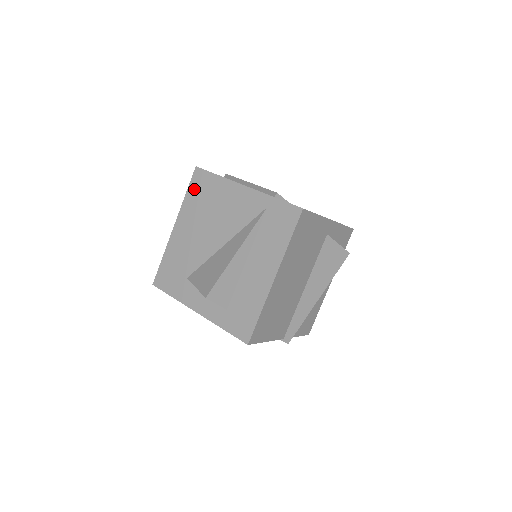
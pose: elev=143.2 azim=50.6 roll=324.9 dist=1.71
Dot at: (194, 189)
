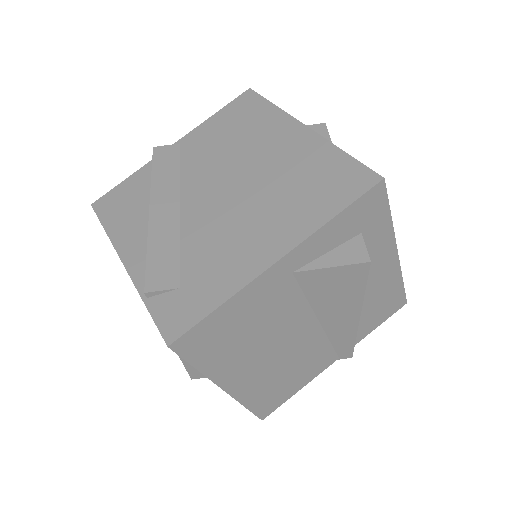
Dot at: occluded
